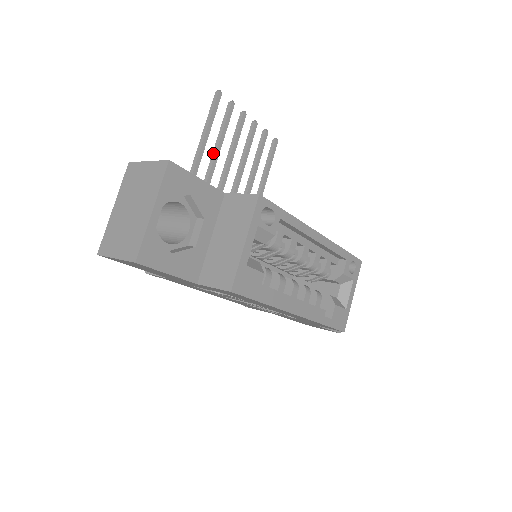
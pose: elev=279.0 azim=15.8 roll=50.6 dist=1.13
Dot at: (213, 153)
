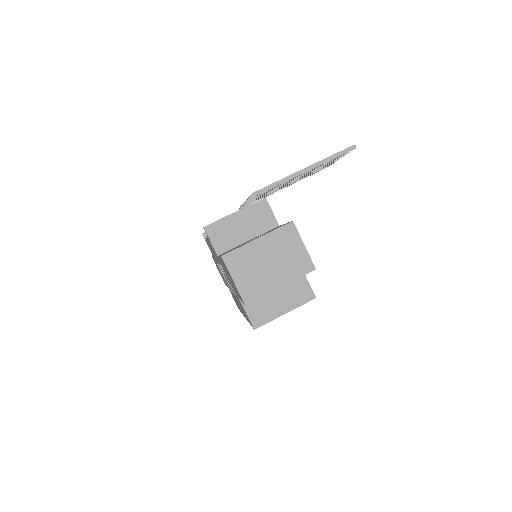
Dot at: occluded
